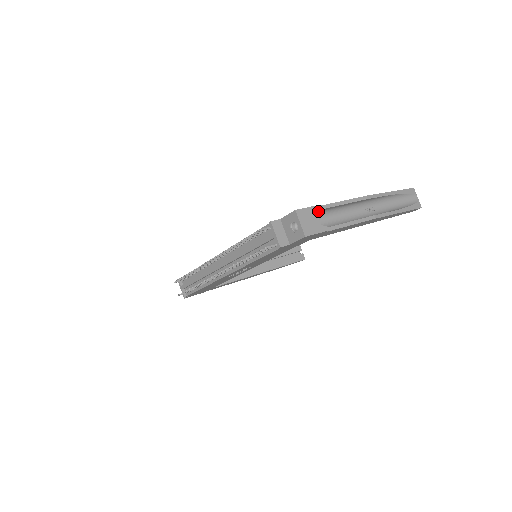
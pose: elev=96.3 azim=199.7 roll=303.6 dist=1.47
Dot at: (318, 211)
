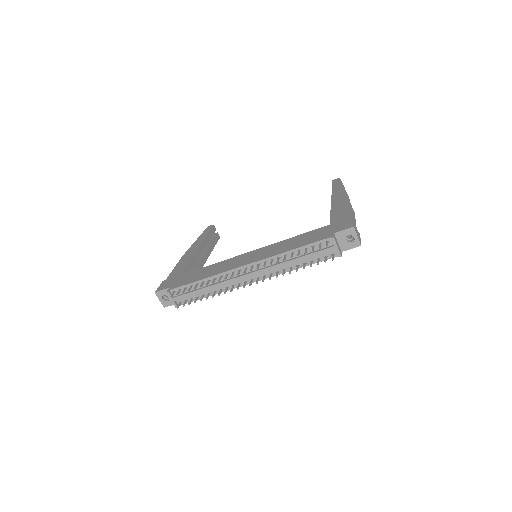
Dot at: occluded
